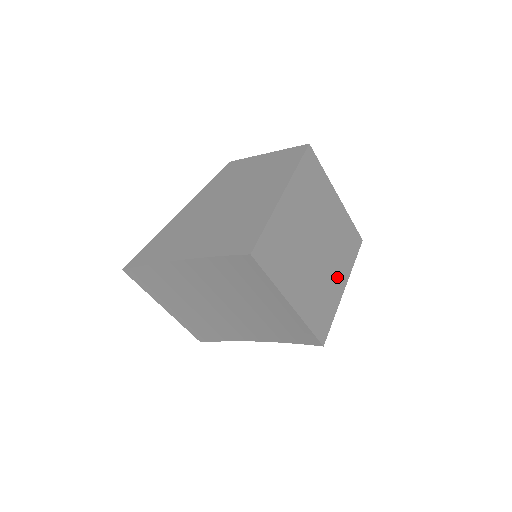
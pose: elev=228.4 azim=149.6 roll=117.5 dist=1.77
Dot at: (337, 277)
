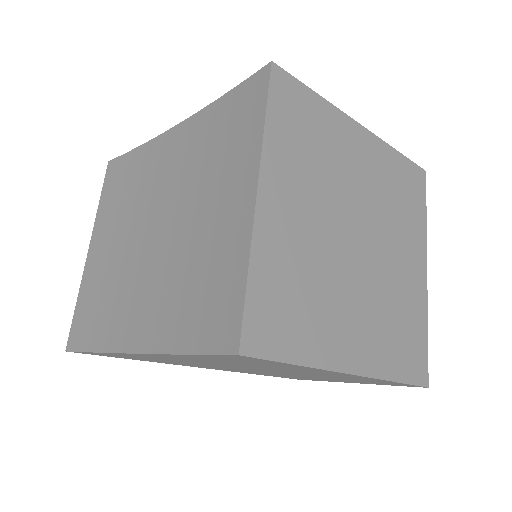
Dot at: (354, 333)
